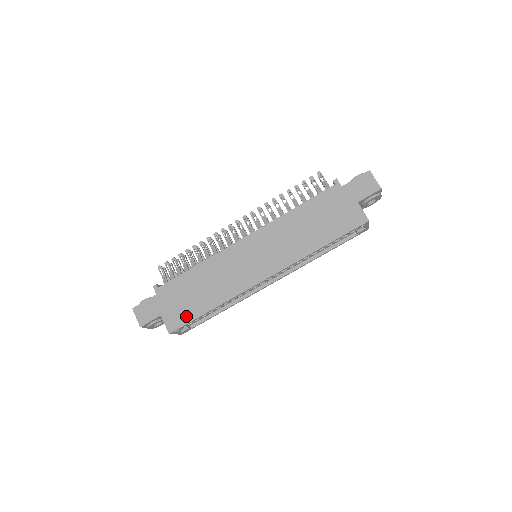
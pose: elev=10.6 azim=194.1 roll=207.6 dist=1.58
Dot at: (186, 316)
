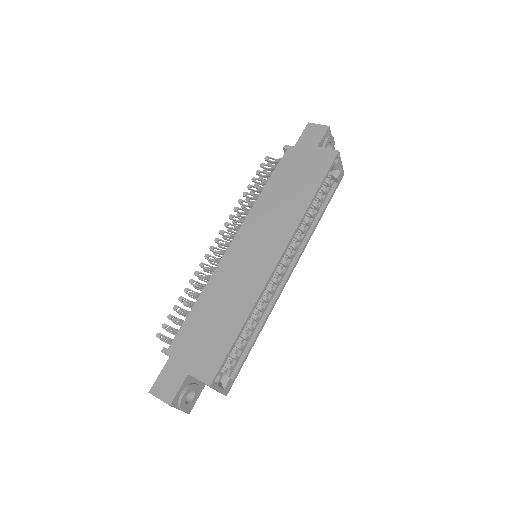
Dot at: (218, 352)
